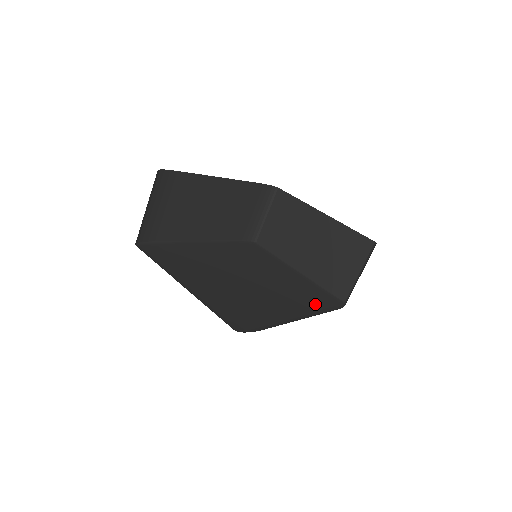
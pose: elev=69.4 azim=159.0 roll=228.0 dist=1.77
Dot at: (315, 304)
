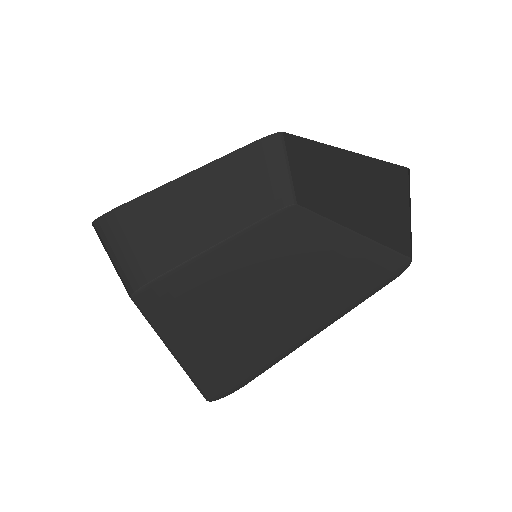
Dot at: (357, 285)
